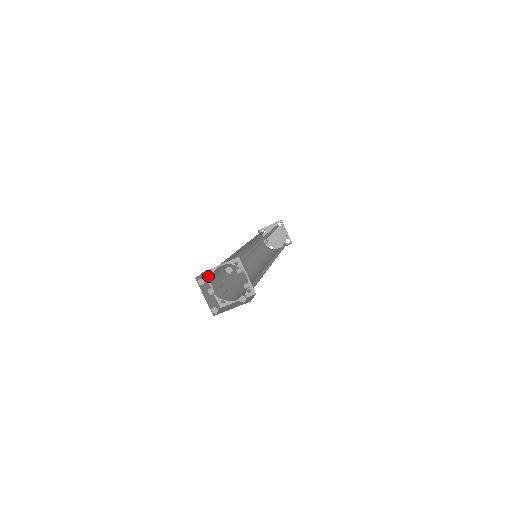
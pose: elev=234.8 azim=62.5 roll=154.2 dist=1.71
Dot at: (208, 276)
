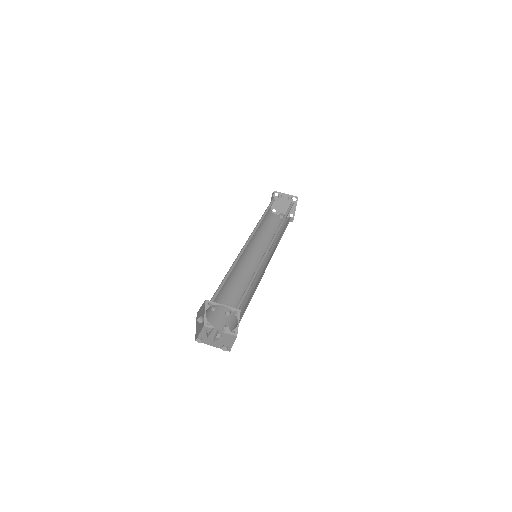
Dot at: (208, 326)
